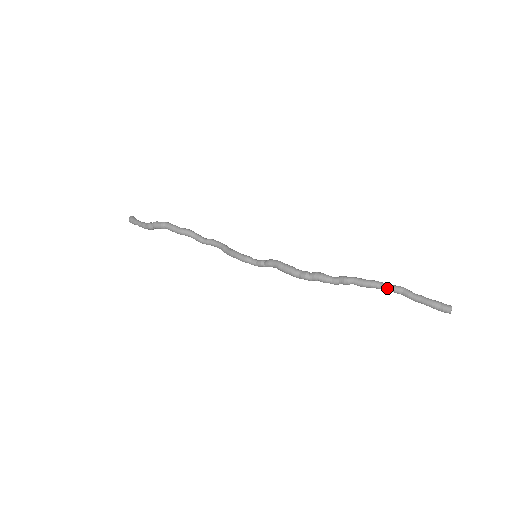
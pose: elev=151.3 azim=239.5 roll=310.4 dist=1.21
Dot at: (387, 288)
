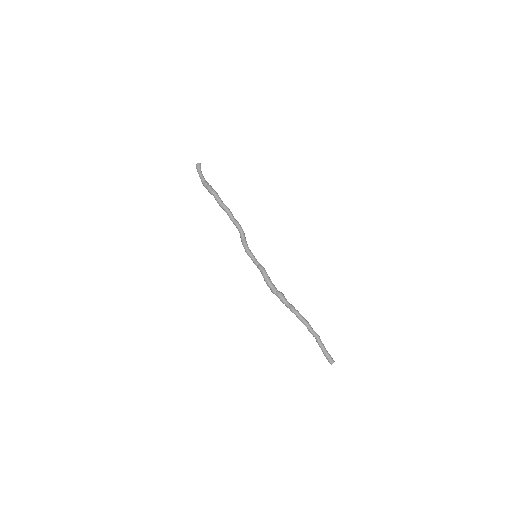
Dot at: (309, 331)
